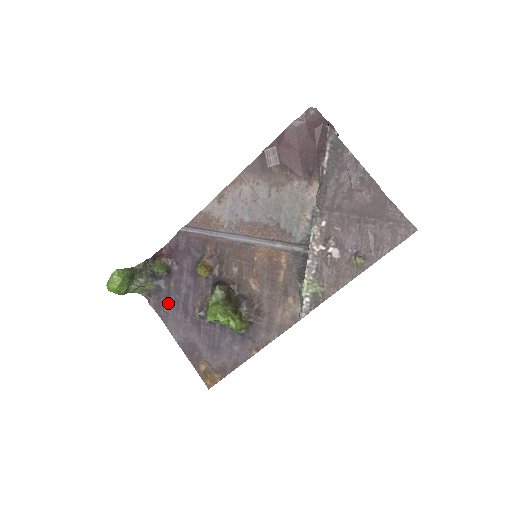
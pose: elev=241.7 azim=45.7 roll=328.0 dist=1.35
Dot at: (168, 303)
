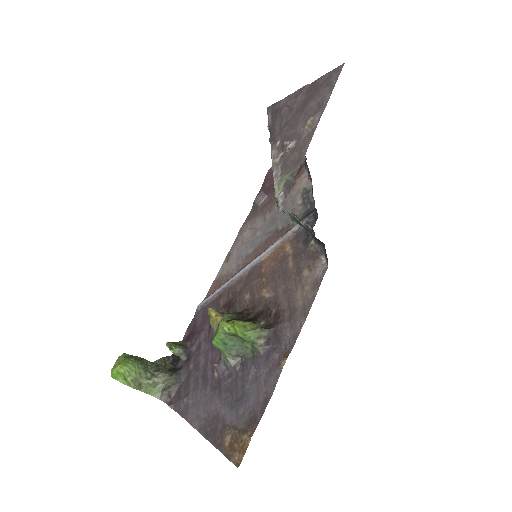
Dot at: (188, 389)
